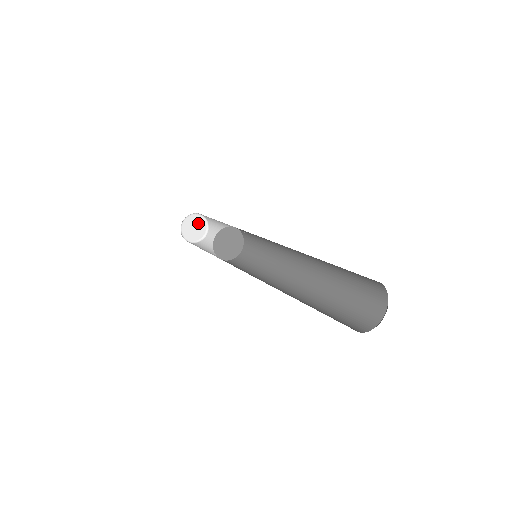
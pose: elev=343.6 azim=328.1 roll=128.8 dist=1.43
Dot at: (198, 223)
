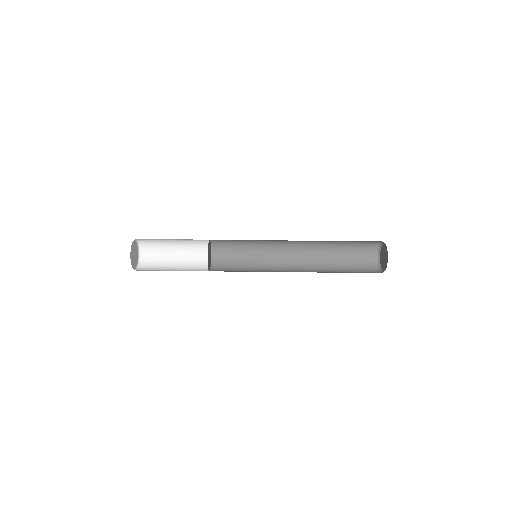
Dot at: (133, 251)
